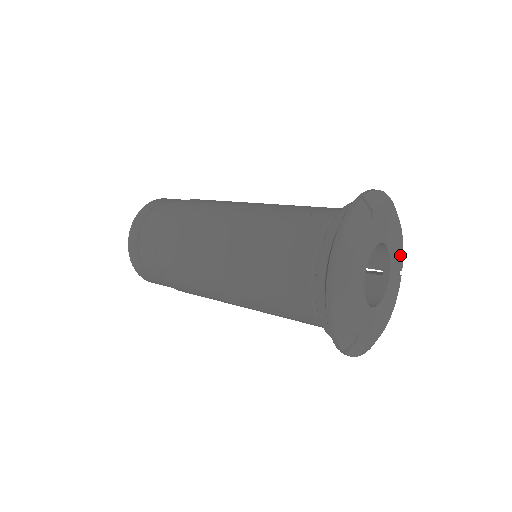
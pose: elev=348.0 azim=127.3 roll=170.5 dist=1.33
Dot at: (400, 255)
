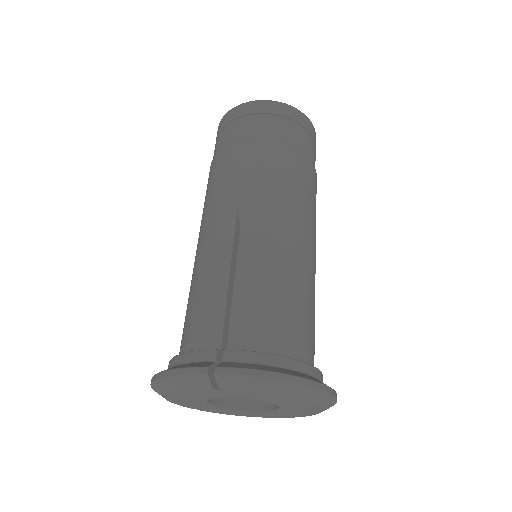
Dot at: (312, 409)
